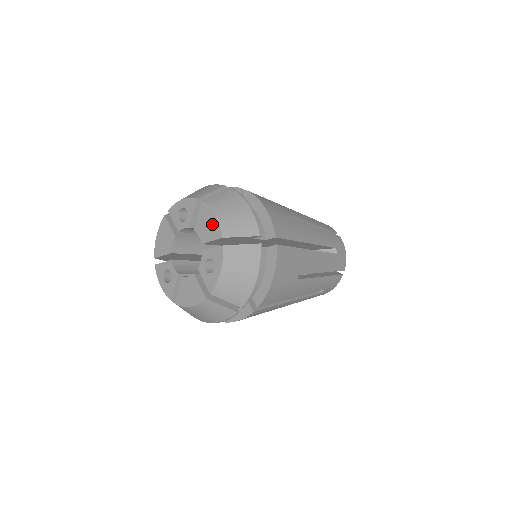
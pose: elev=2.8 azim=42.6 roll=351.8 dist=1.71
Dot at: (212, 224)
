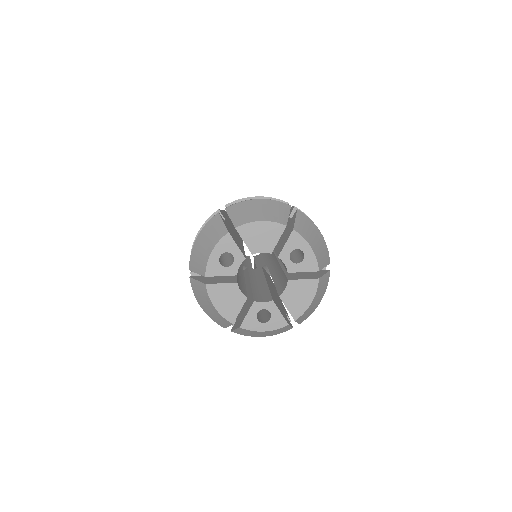
Dot at: (266, 230)
